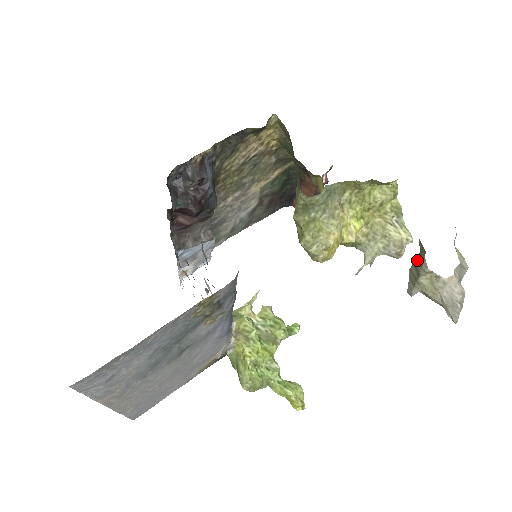
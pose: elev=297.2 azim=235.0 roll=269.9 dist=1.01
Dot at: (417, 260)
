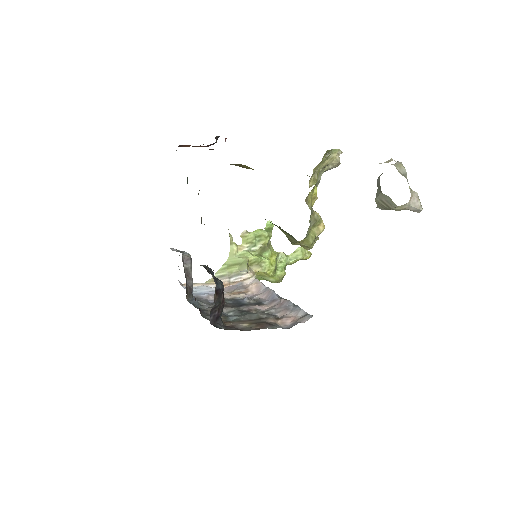
Dot at: (382, 199)
